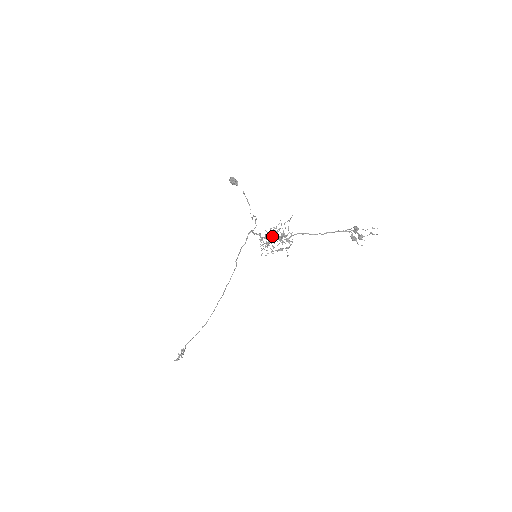
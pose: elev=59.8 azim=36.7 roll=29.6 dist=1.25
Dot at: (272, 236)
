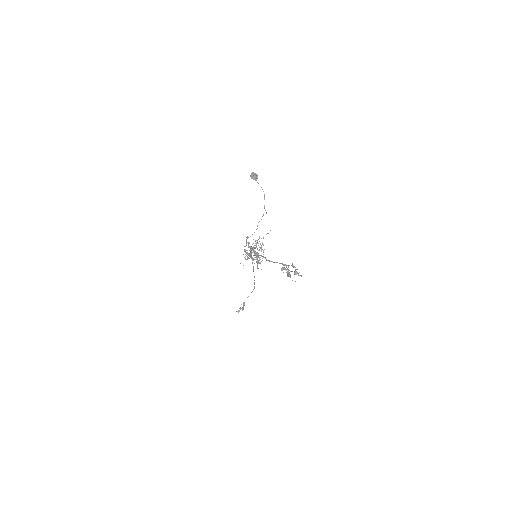
Dot at: (254, 248)
